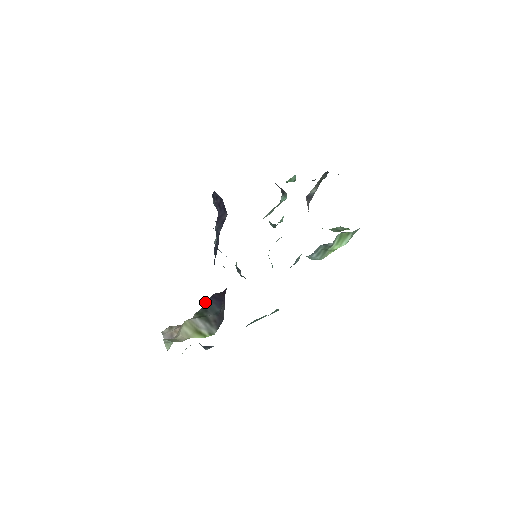
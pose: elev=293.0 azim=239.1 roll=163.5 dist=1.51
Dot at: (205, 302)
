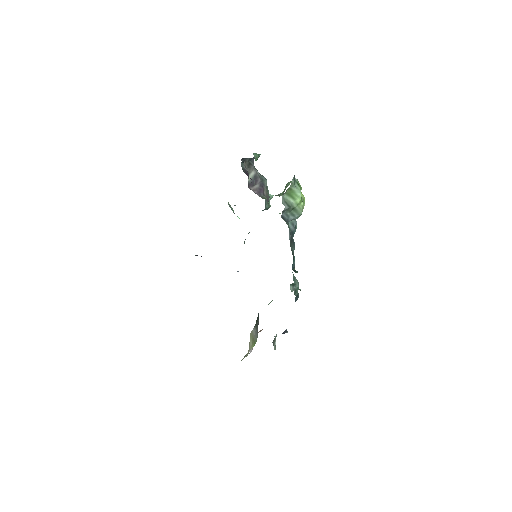
Dot at: occluded
